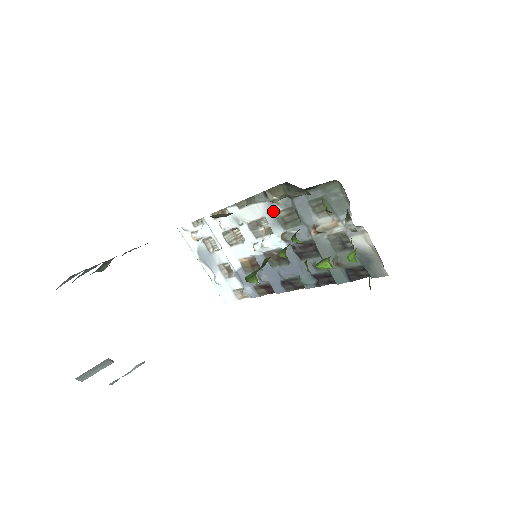
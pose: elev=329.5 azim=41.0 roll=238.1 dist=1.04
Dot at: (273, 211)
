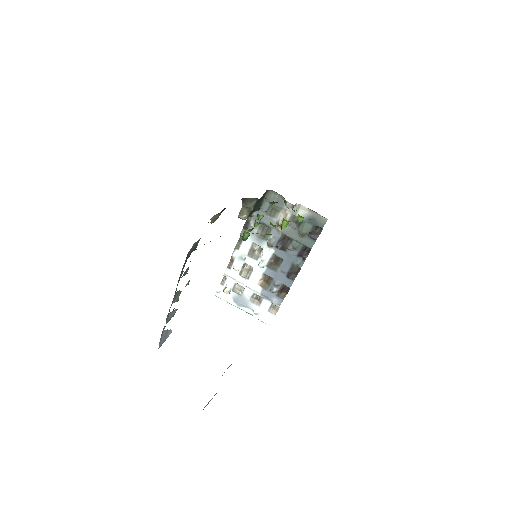
Dot at: (254, 235)
